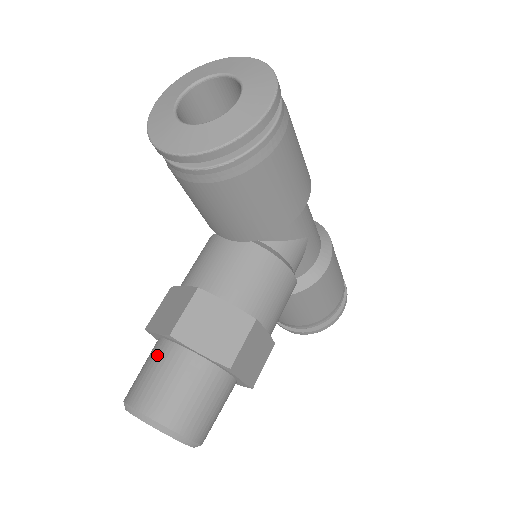
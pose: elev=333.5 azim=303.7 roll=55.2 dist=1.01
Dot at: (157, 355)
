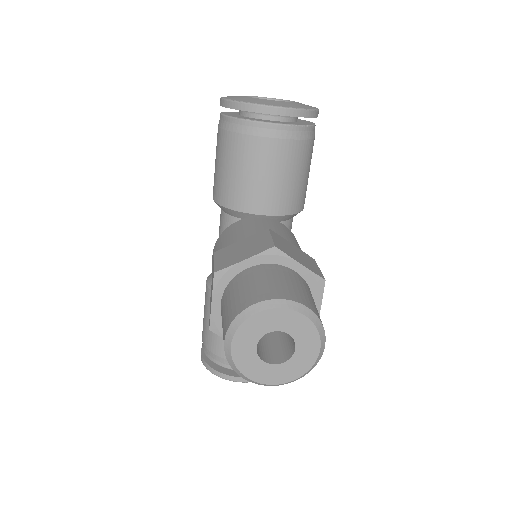
Dot at: (257, 273)
